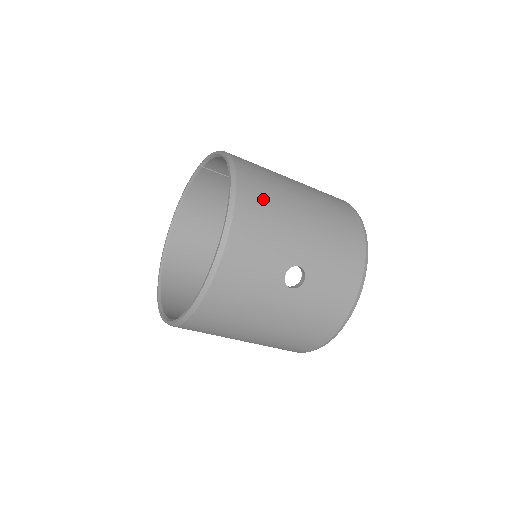
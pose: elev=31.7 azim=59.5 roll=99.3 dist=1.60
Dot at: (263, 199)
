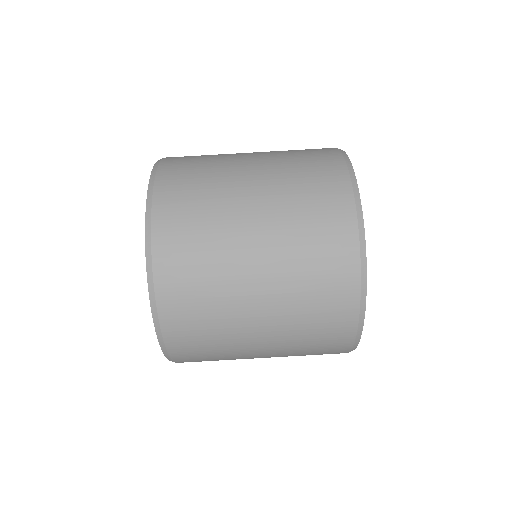
Dot at: occluded
